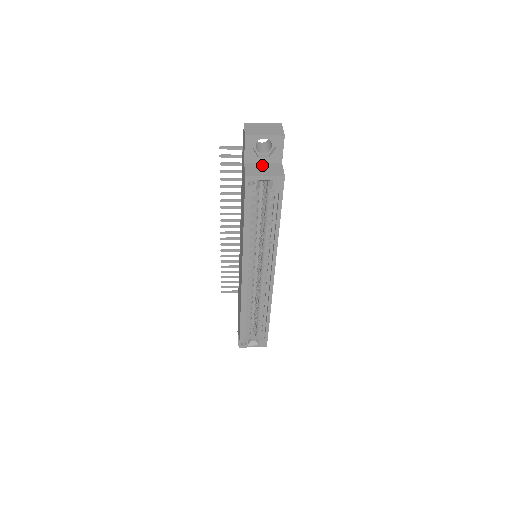
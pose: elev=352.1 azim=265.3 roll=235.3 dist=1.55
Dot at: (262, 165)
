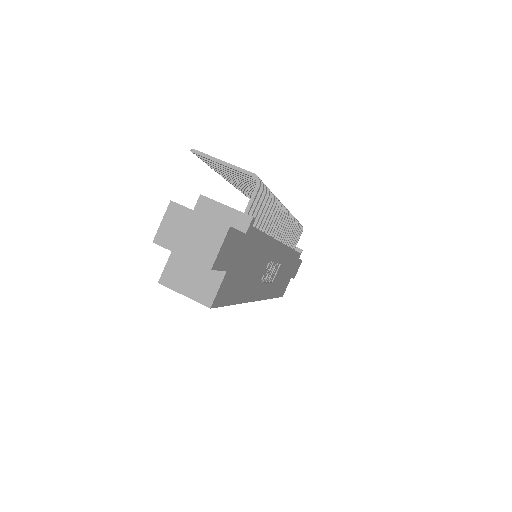
Dot at: (194, 265)
